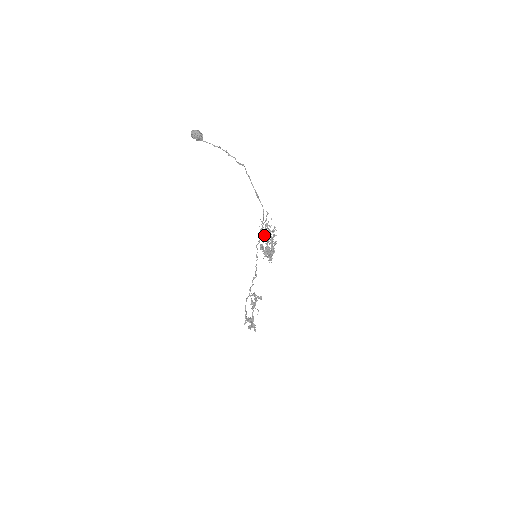
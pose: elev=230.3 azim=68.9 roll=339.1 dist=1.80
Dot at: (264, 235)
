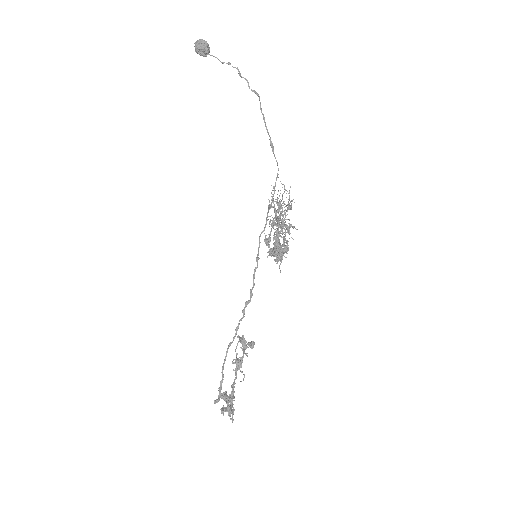
Dot at: (274, 218)
